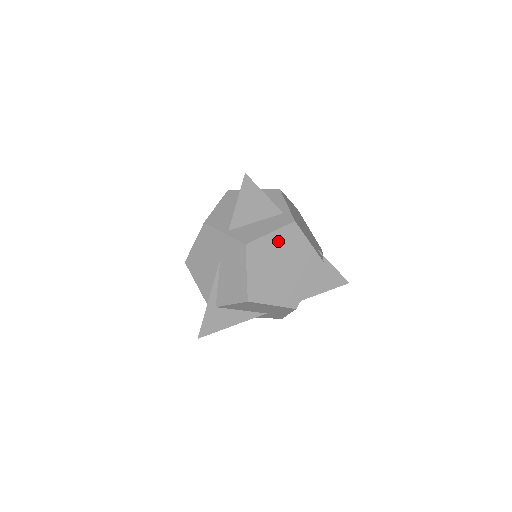
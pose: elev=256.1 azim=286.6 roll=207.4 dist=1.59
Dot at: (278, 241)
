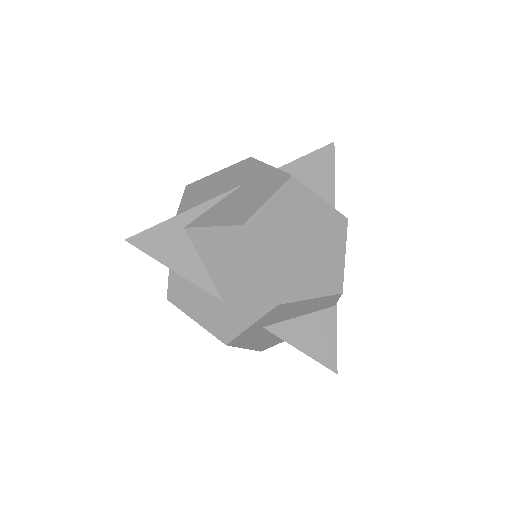
Dot at: (320, 214)
